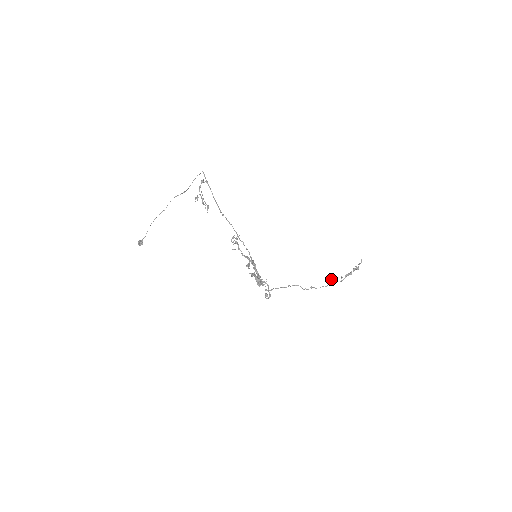
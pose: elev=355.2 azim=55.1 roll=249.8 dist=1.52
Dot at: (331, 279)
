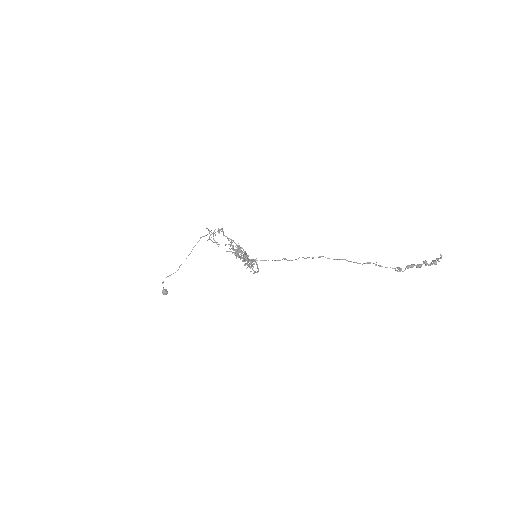
Dot at: (369, 262)
